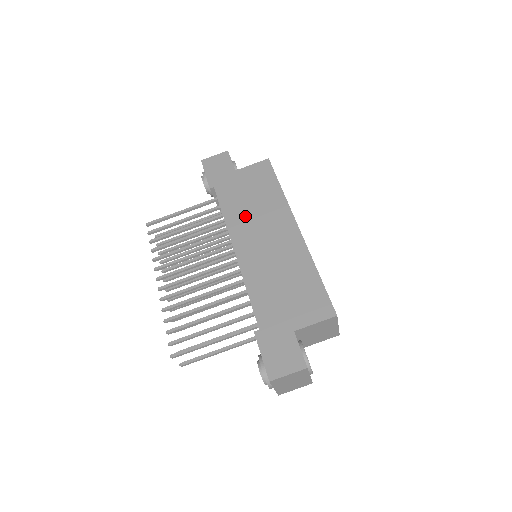
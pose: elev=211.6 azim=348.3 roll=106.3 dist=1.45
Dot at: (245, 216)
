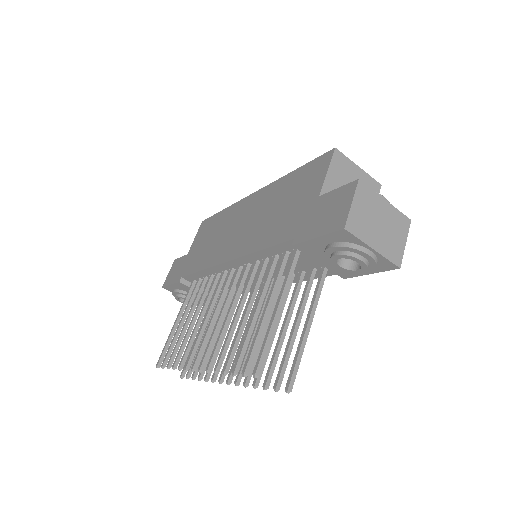
Dot at: (215, 247)
